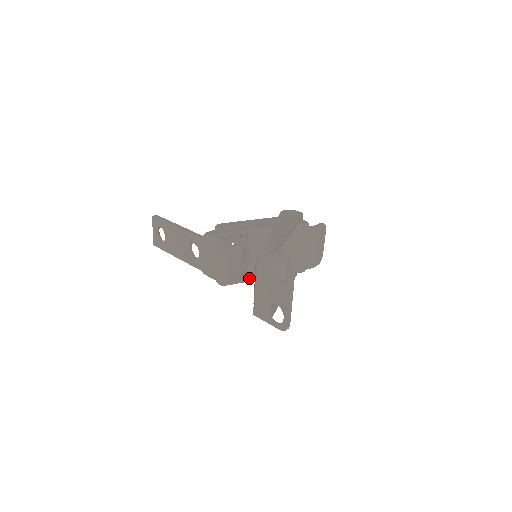
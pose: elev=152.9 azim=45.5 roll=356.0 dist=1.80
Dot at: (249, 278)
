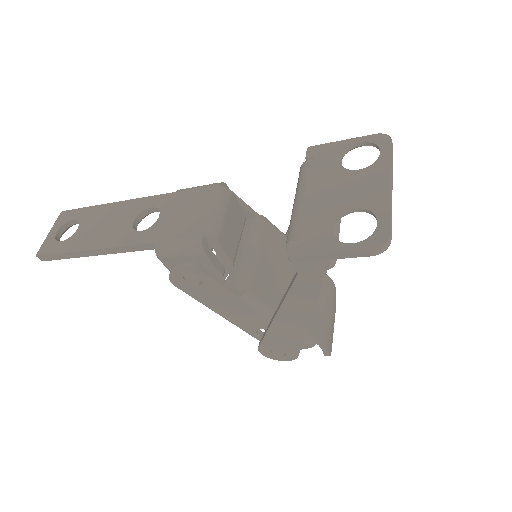
Dot at: (237, 290)
